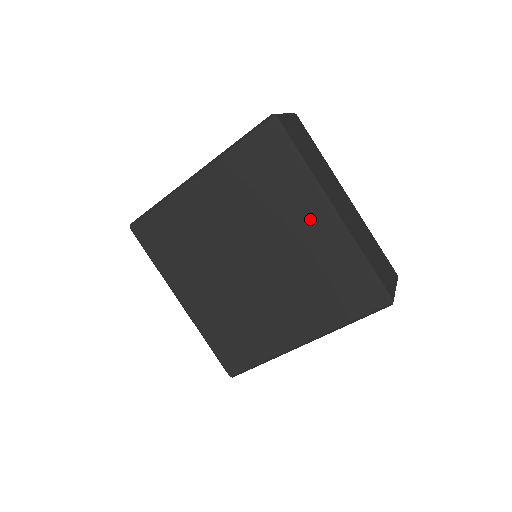
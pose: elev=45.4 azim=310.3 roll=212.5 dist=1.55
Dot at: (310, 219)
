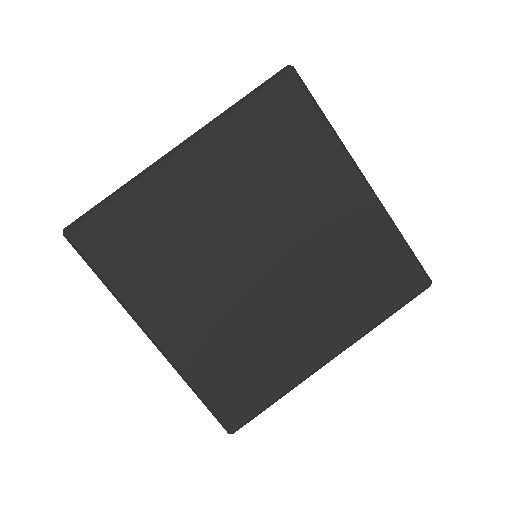
Dot at: (339, 193)
